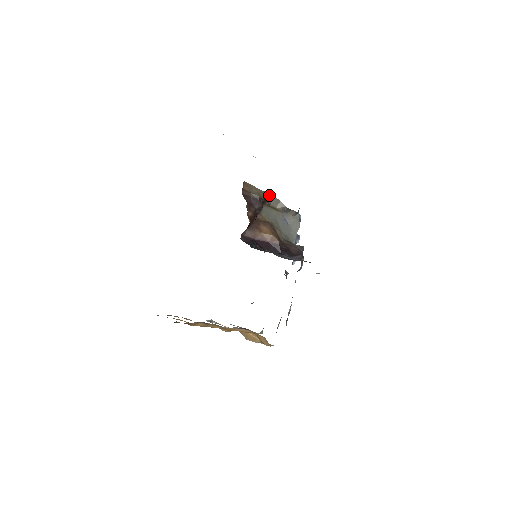
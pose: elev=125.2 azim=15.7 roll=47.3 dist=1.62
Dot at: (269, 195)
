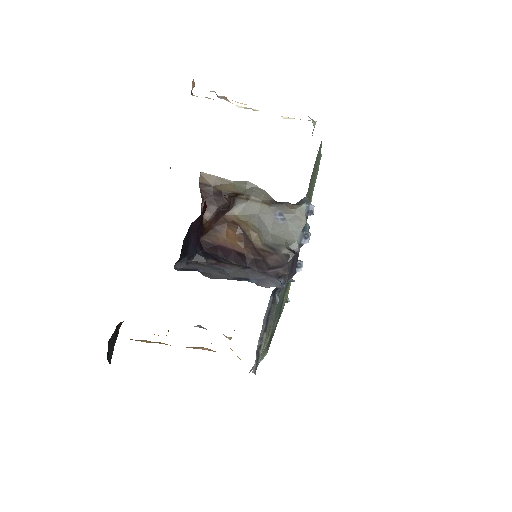
Dot at: (247, 185)
